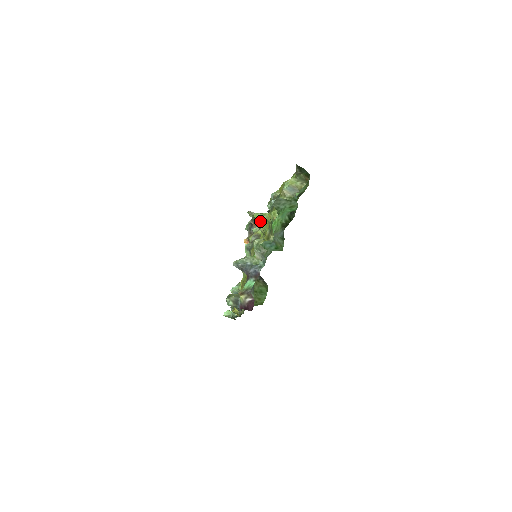
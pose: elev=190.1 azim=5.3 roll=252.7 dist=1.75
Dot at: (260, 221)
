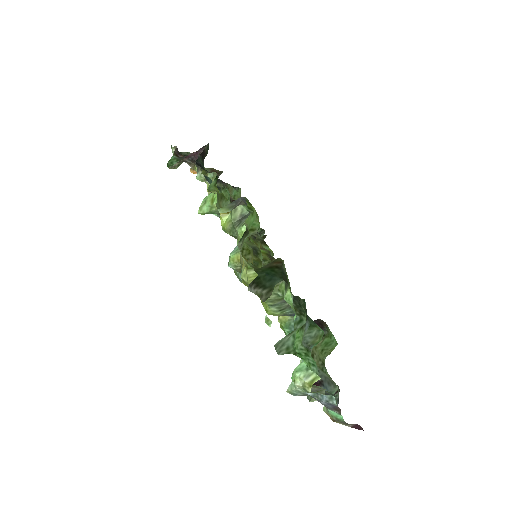
Dot at: occluded
